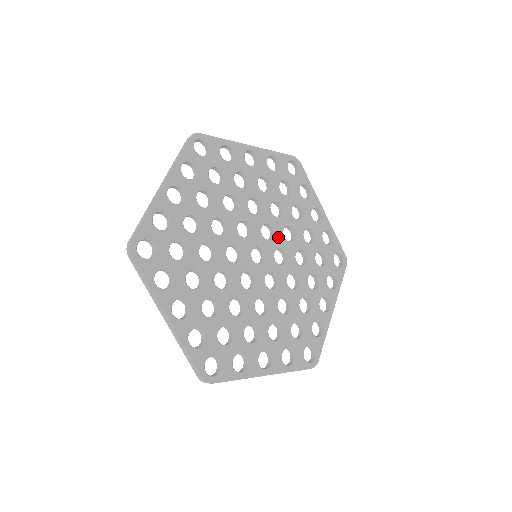
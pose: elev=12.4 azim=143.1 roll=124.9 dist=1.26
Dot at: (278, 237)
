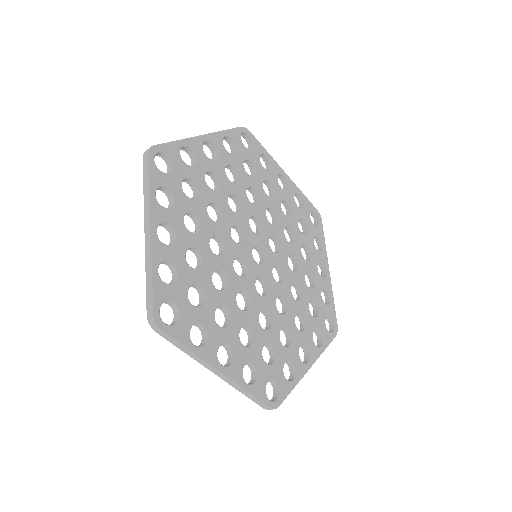
Dot at: (265, 225)
